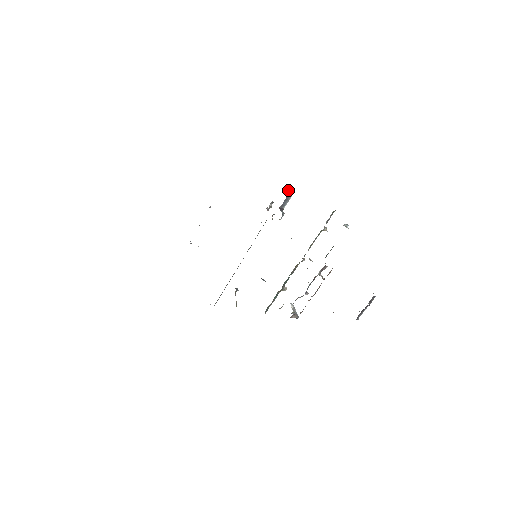
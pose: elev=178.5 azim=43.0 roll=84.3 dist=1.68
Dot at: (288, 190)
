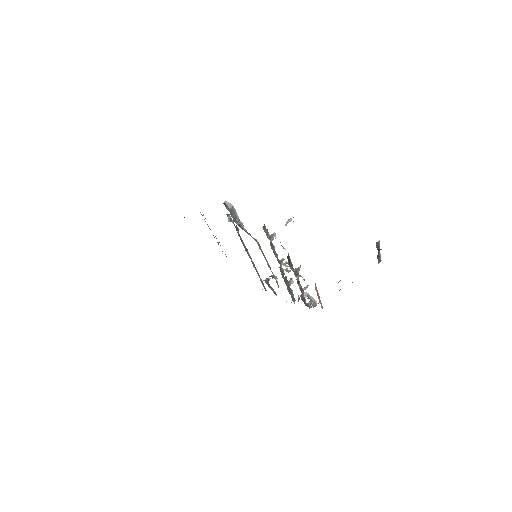
Dot at: (226, 205)
